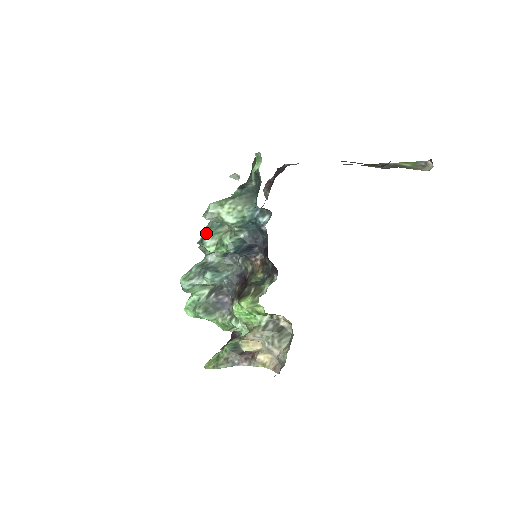
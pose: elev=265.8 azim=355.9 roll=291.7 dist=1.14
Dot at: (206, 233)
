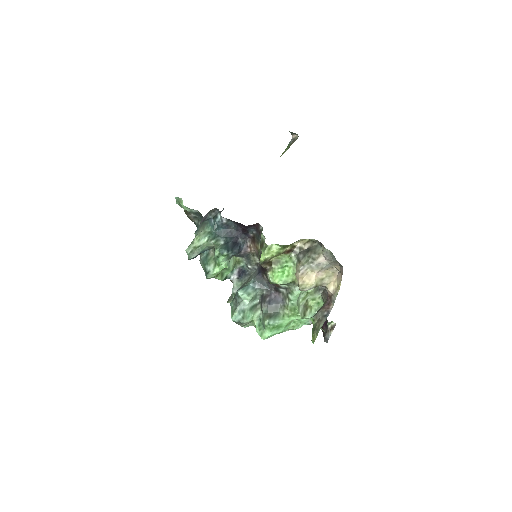
Dot at: (204, 268)
